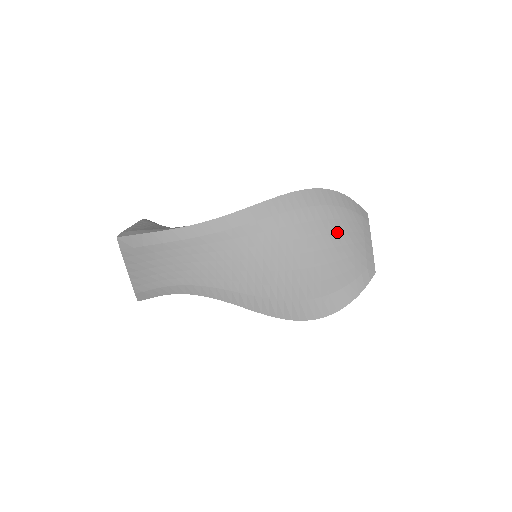
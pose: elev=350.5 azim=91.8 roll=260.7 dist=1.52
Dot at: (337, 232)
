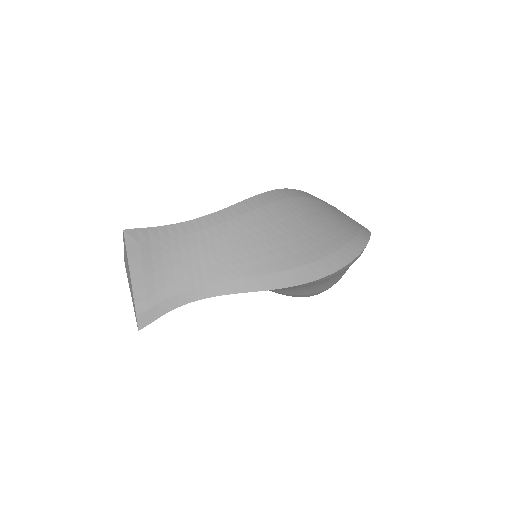
Dot at: (324, 211)
